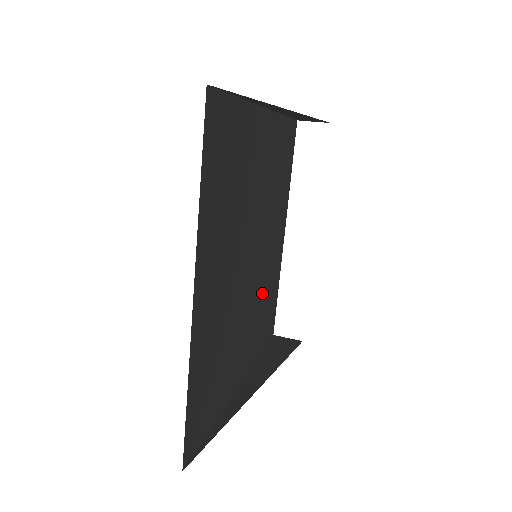
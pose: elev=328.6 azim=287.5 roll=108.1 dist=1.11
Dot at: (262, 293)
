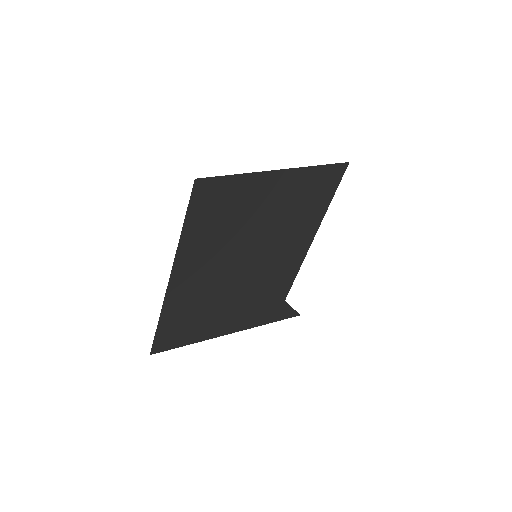
Dot at: (267, 276)
